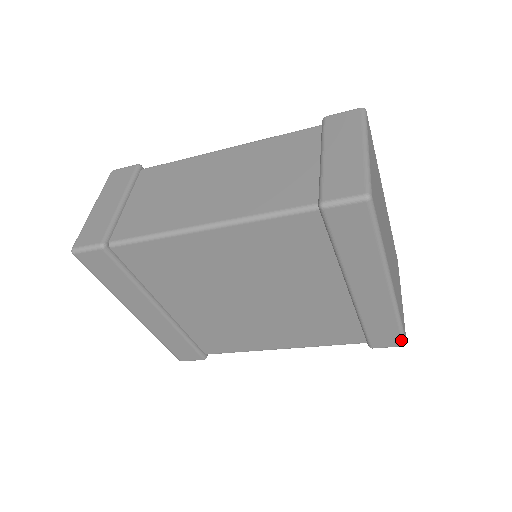
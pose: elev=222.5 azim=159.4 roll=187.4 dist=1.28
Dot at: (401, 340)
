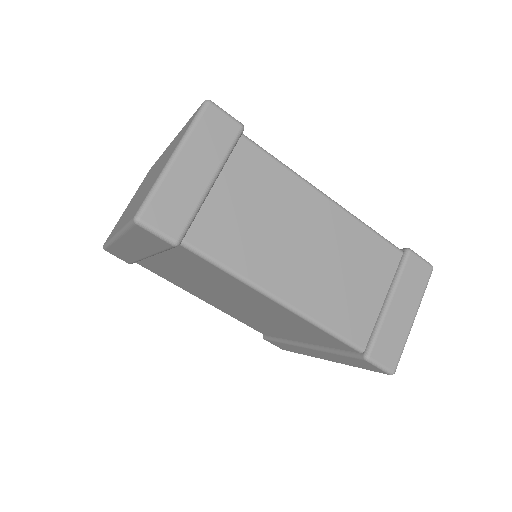
Dot at: (287, 350)
